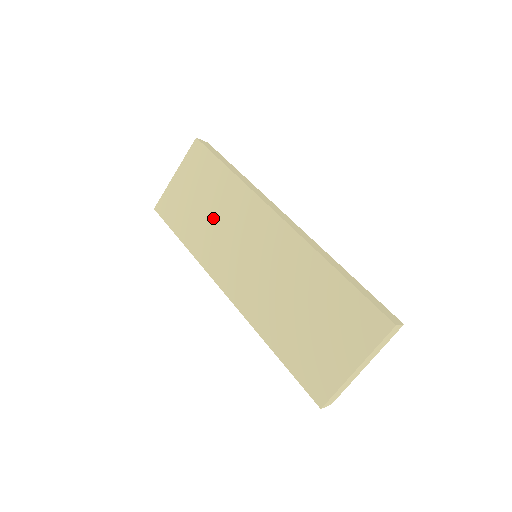
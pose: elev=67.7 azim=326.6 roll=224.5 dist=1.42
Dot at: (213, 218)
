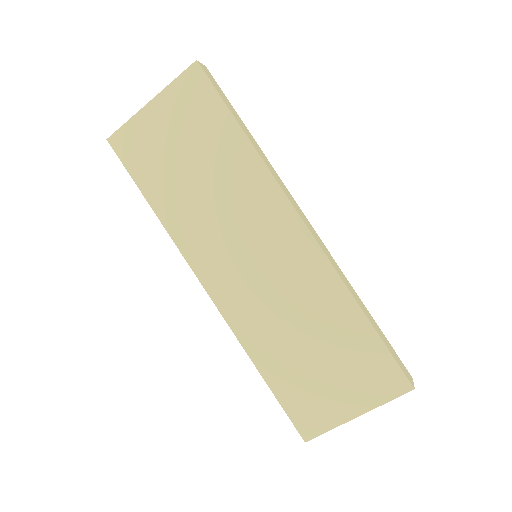
Dot at: (206, 191)
